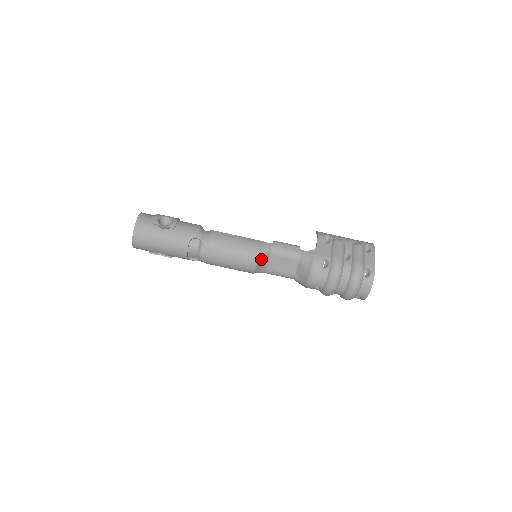
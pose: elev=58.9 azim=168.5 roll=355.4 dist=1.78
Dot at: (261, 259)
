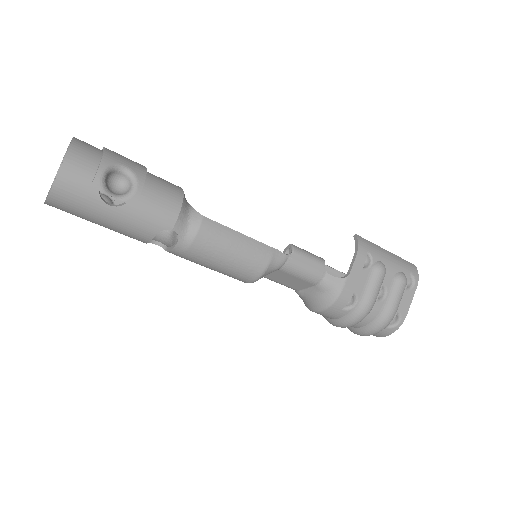
Dot at: occluded
